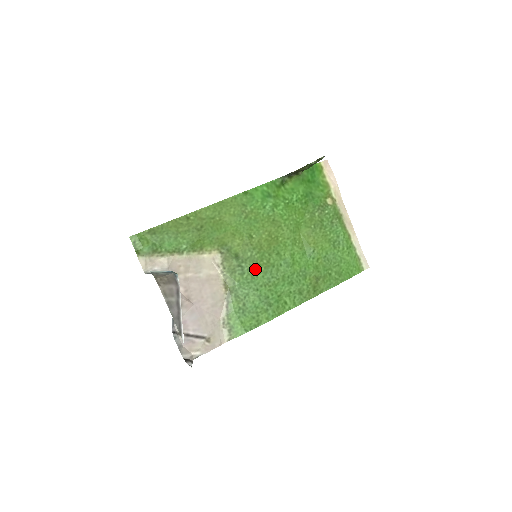
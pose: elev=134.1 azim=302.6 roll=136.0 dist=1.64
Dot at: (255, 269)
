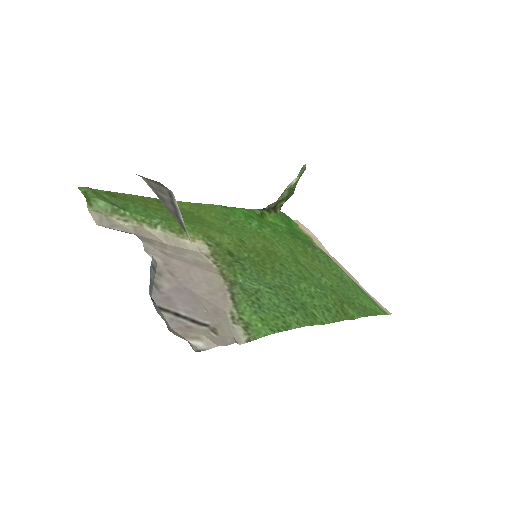
Dot at: (259, 269)
